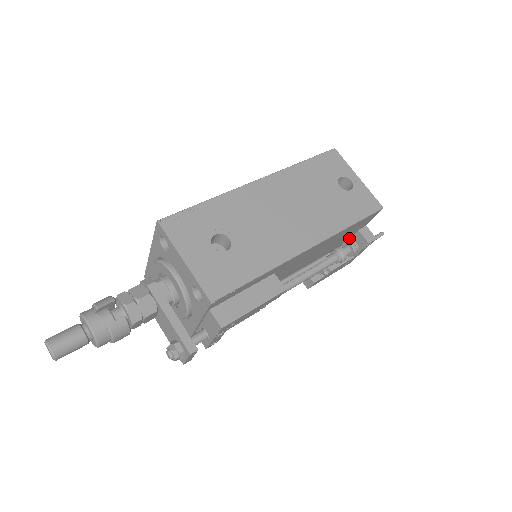
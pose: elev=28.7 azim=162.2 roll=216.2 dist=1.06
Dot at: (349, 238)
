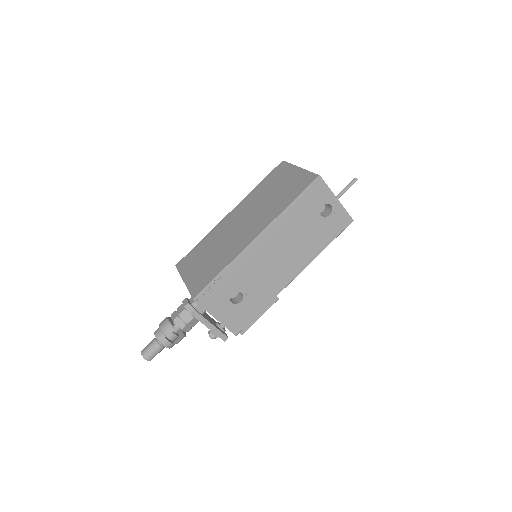
Dot at: occluded
